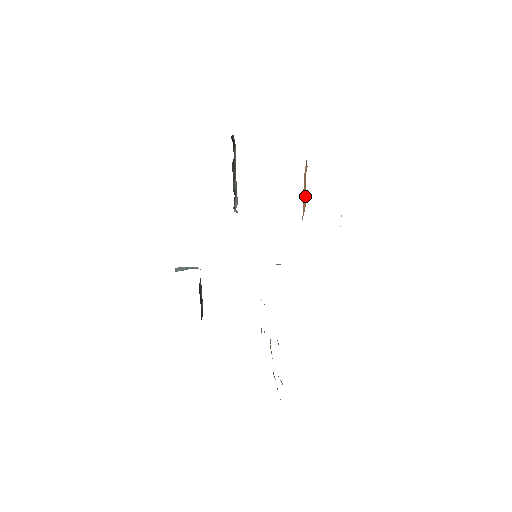
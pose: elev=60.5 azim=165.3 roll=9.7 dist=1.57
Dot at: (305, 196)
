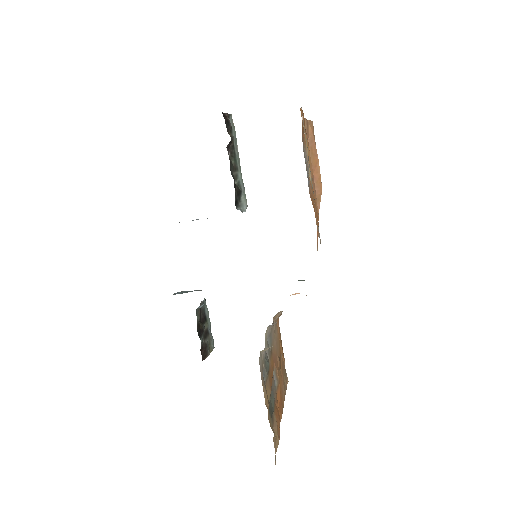
Dot at: (319, 175)
